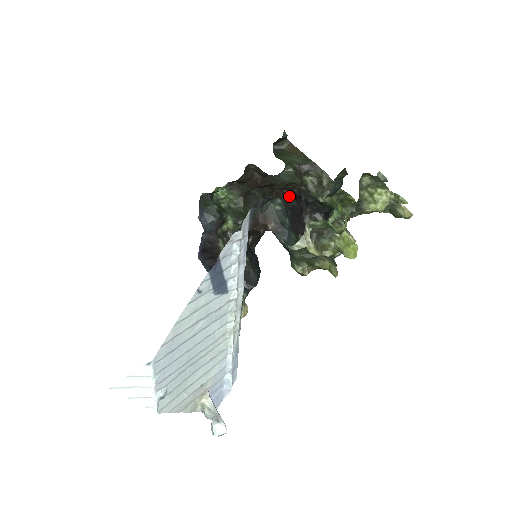
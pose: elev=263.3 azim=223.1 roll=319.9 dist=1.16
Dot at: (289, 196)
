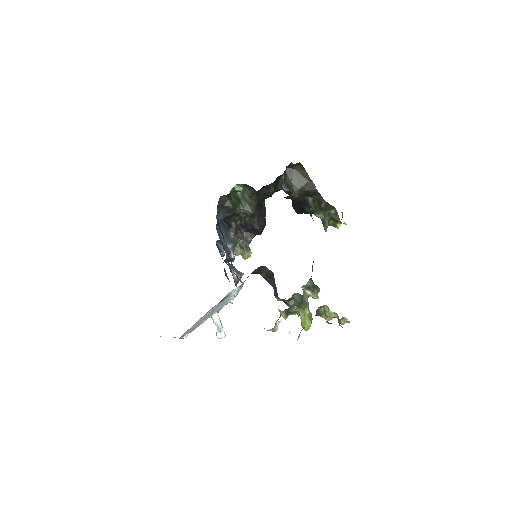
Dot at: occluded
